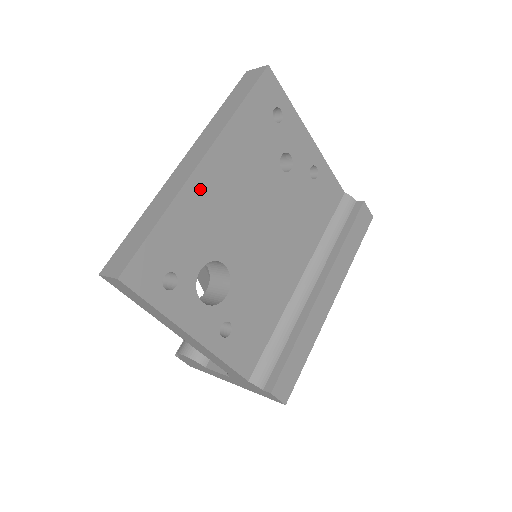
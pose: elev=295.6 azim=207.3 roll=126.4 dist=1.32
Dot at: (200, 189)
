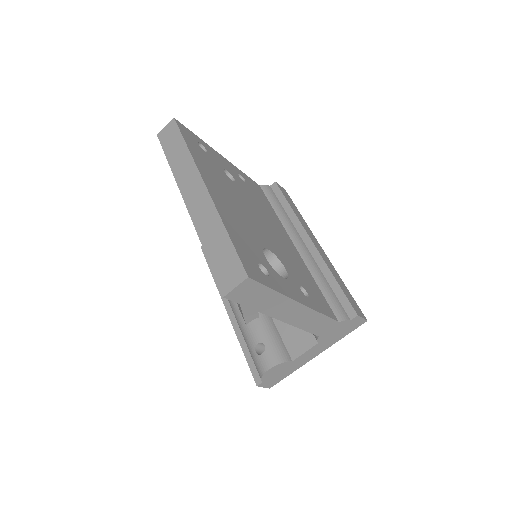
Dot at: (221, 205)
